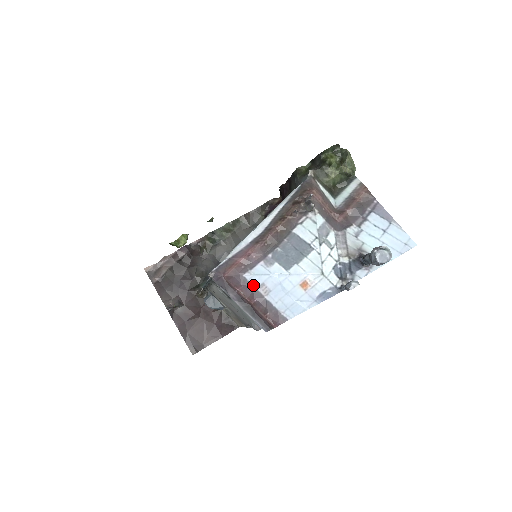
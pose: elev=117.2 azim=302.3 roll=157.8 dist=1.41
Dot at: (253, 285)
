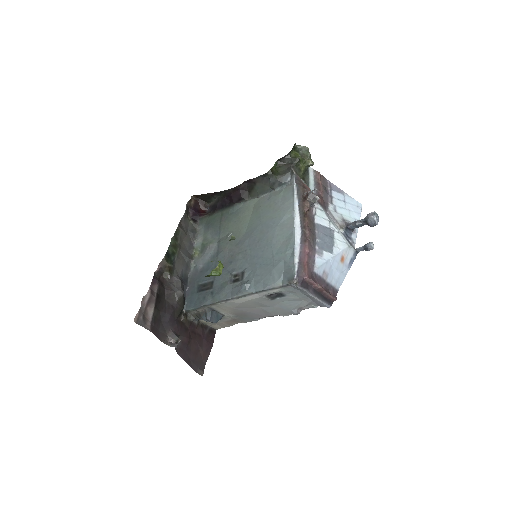
Dot at: (320, 275)
